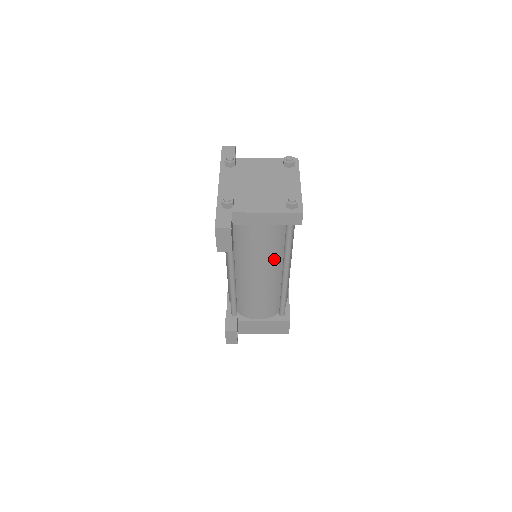
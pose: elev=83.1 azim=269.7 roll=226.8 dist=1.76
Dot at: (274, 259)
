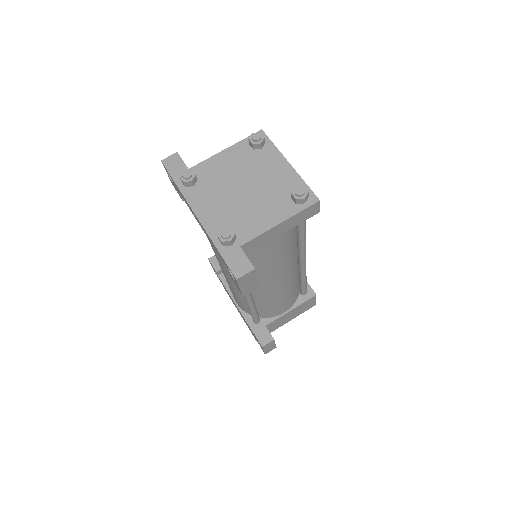
Dot at: (291, 257)
